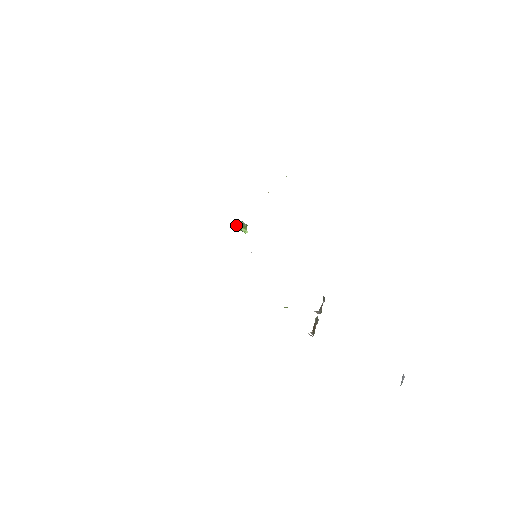
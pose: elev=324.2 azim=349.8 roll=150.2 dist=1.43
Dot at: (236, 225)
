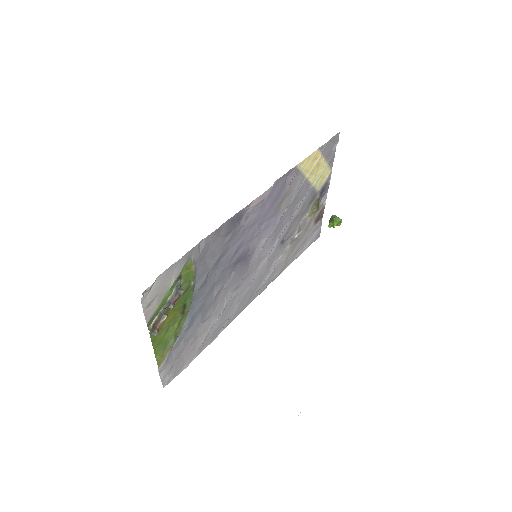
Dot at: (329, 221)
